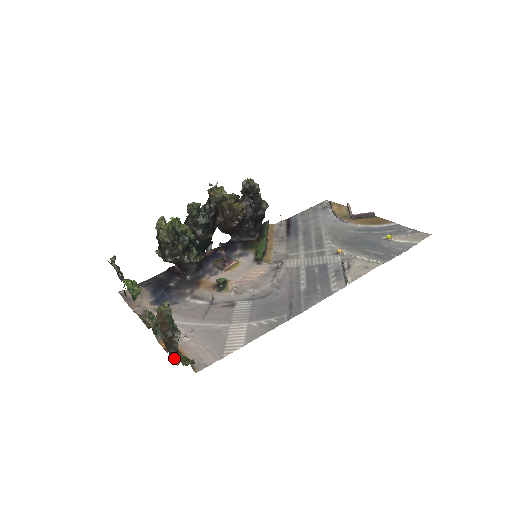
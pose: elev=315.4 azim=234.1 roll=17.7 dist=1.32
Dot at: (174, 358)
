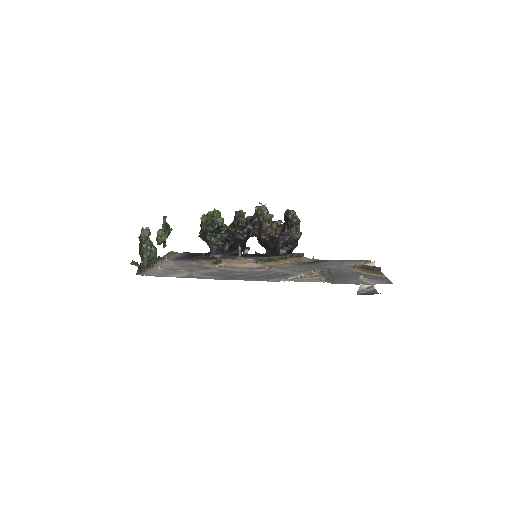
Dot at: occluded
